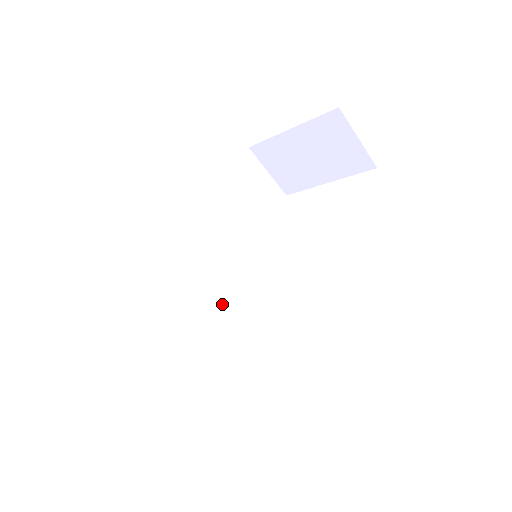
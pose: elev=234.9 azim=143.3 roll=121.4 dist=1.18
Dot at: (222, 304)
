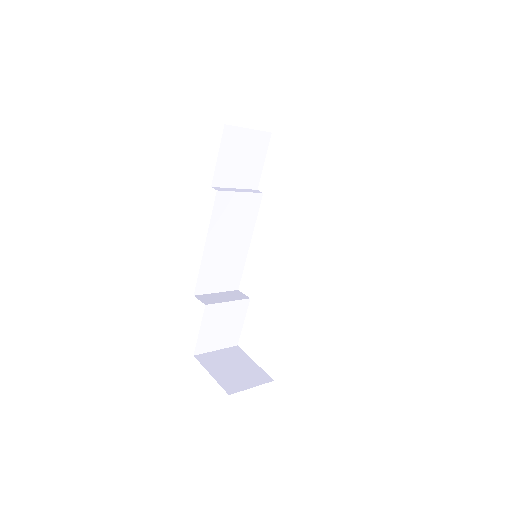
Dot at: (242, 257)
